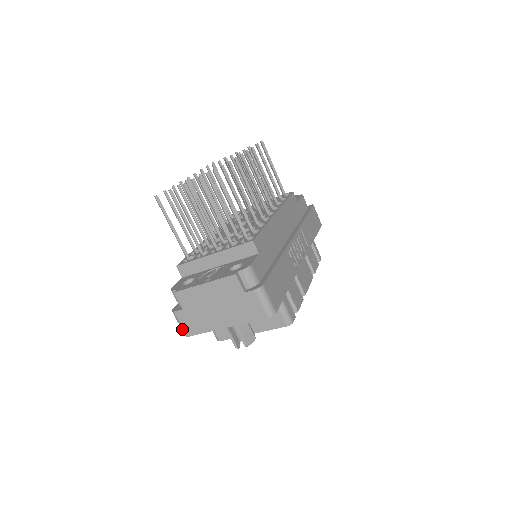
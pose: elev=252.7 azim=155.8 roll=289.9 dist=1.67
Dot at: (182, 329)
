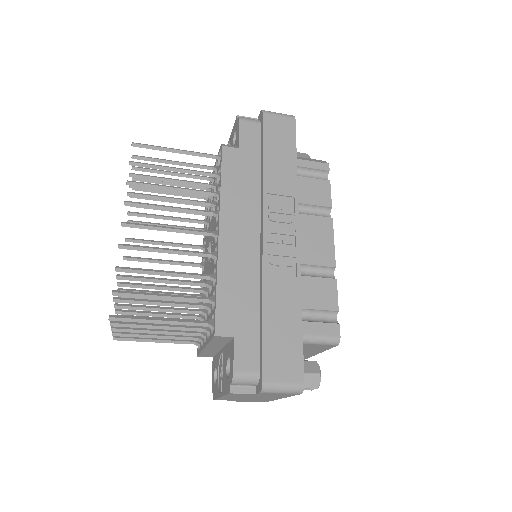
Dot at: occluded
